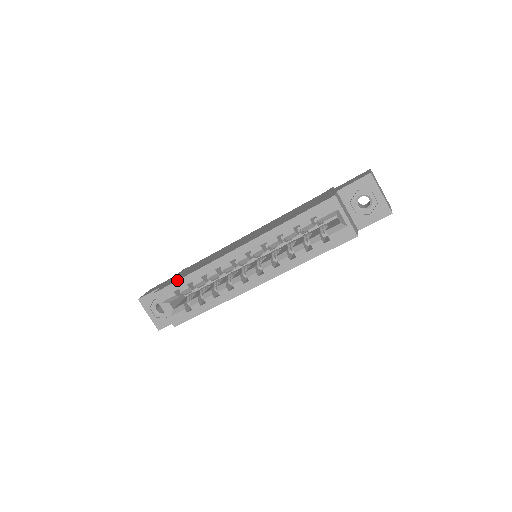
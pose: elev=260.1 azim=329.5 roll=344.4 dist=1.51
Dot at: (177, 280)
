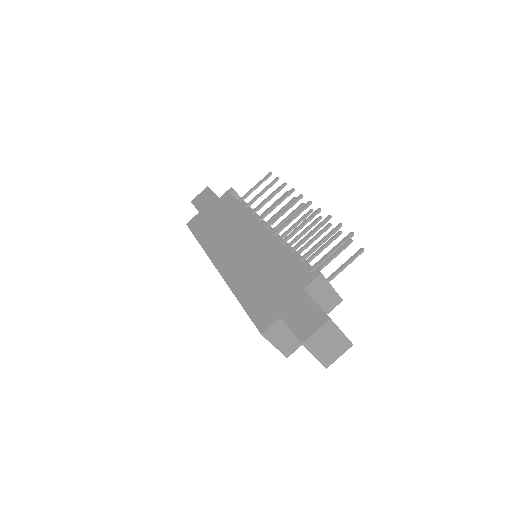
Dot at: (194, 236)
